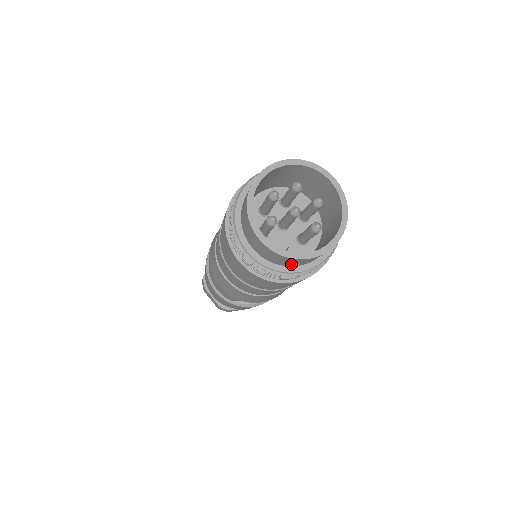
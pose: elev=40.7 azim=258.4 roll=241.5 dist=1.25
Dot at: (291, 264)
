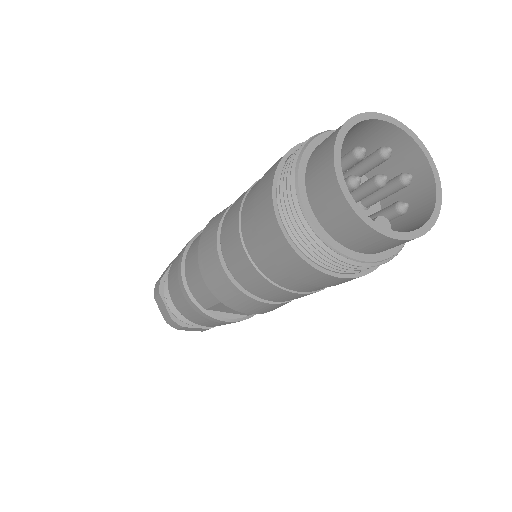
Dot at: (362, 246)
